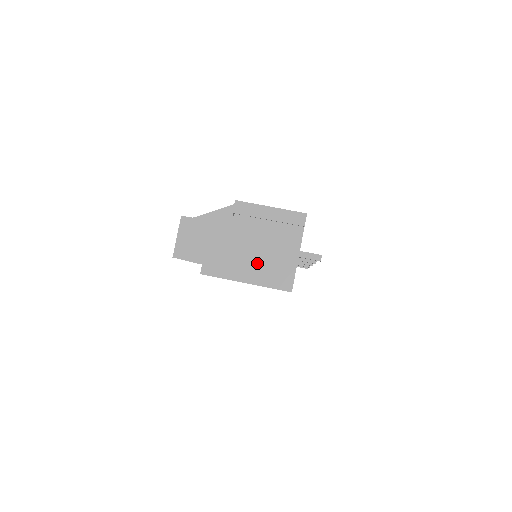
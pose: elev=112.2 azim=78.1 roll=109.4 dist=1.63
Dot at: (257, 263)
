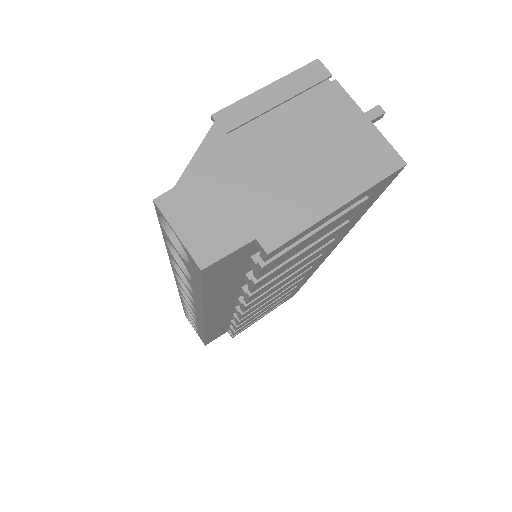
Dot at: (326, 168)
